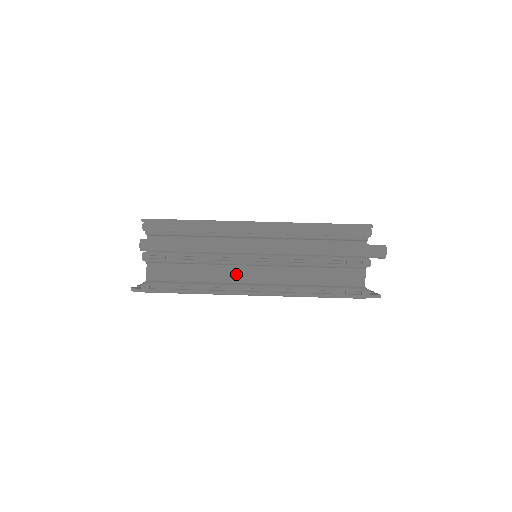
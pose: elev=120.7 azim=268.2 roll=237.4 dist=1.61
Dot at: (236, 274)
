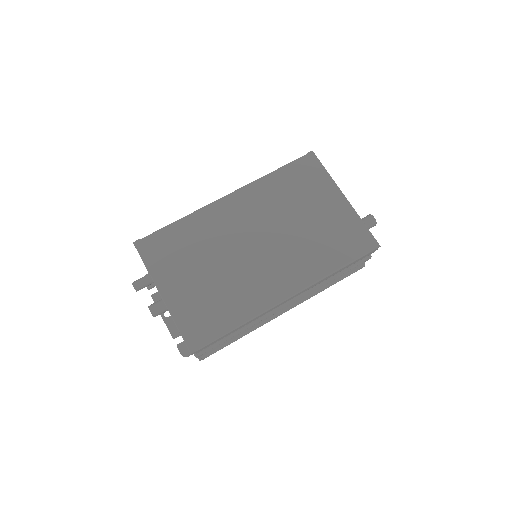
Dot at: occluded
